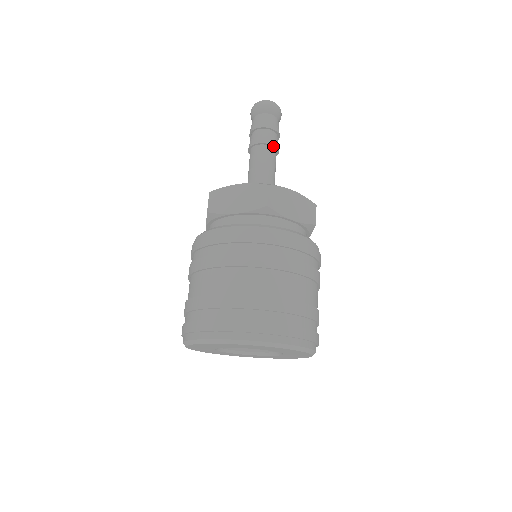
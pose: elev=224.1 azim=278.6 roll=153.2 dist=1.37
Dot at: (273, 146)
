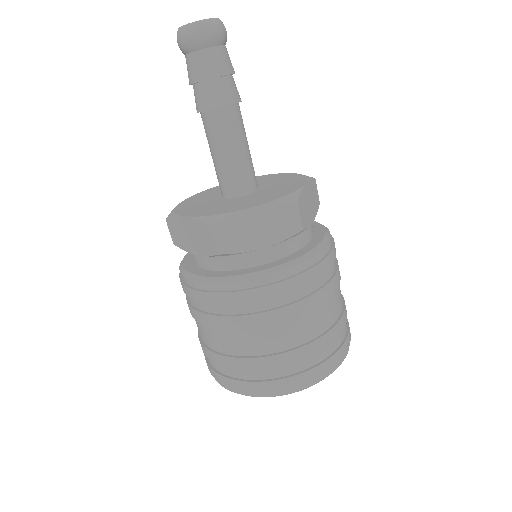
Dot at: (223, 106)
